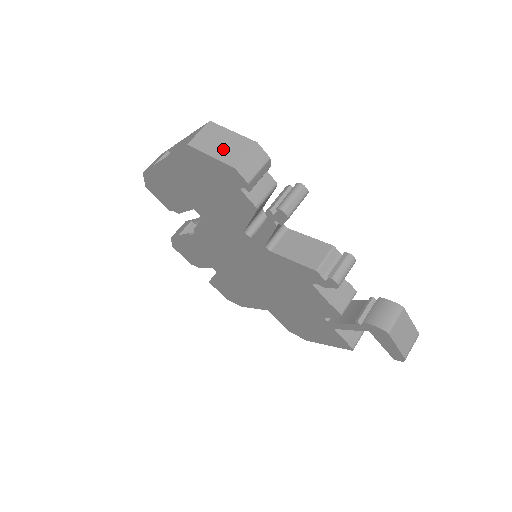
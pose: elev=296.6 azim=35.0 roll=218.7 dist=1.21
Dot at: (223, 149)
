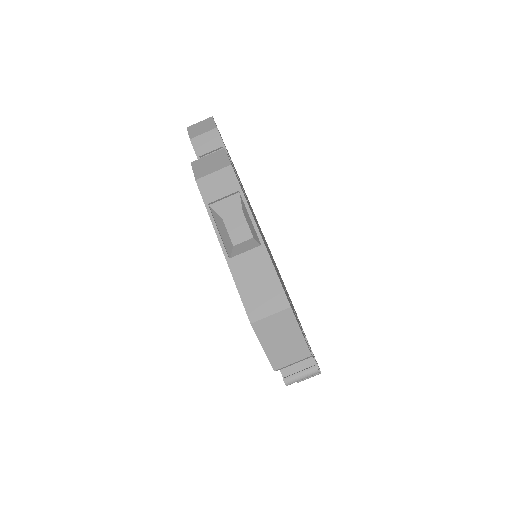
Dot at: (279, 347)
